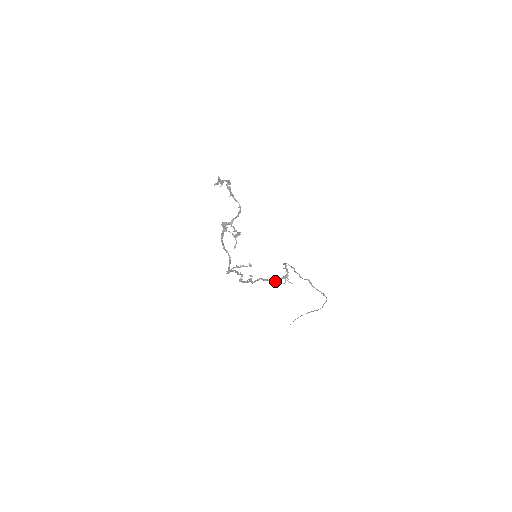
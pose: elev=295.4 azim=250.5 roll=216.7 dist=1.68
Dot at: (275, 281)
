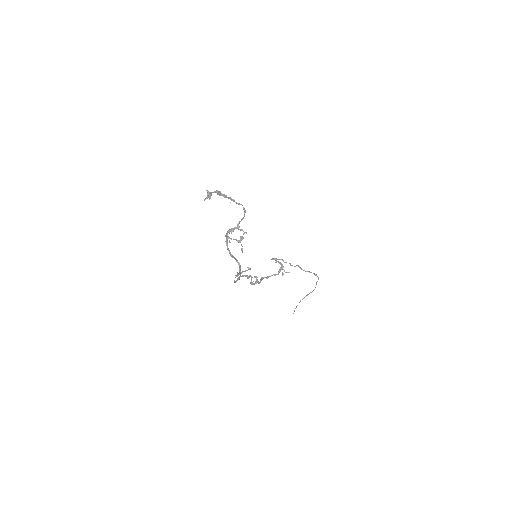
Dot at: occluded
